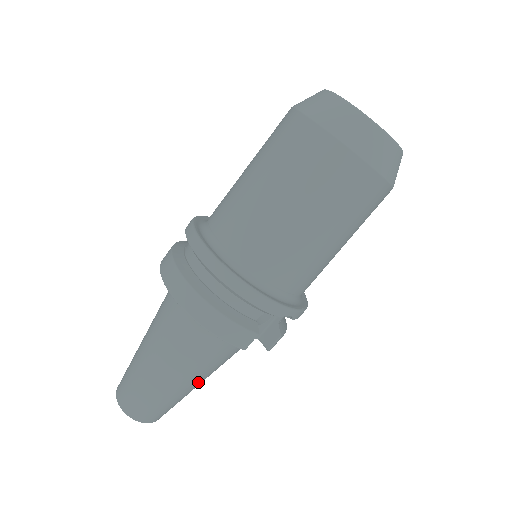
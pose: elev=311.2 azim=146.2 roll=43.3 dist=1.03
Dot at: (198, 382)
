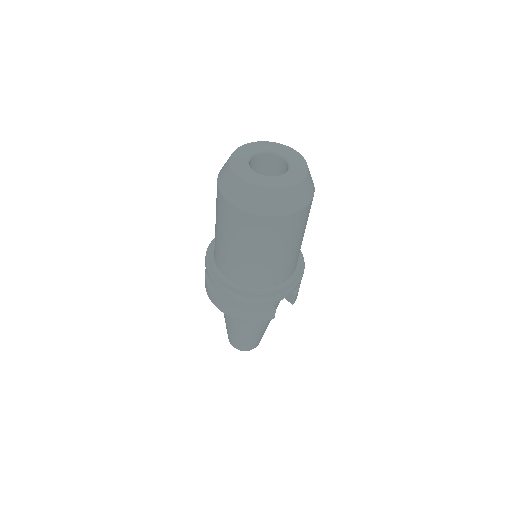
Dot at: (266, 326)
